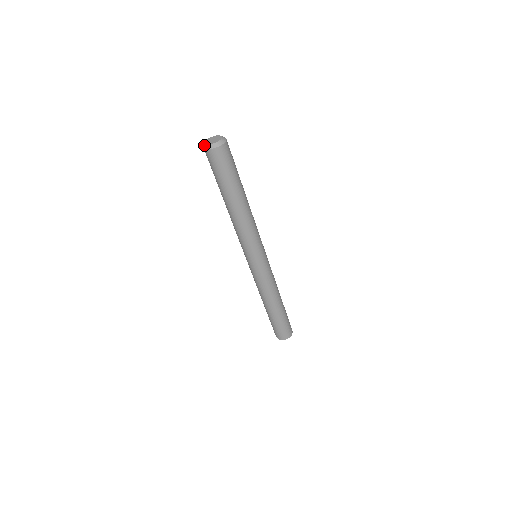
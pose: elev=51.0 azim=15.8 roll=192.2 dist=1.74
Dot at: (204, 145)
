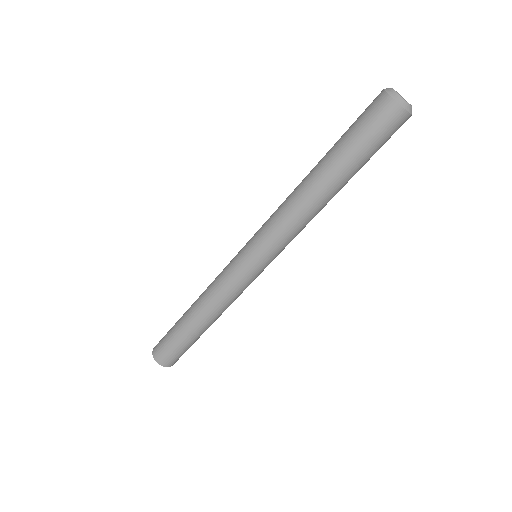
Dot at: (393, 92)
